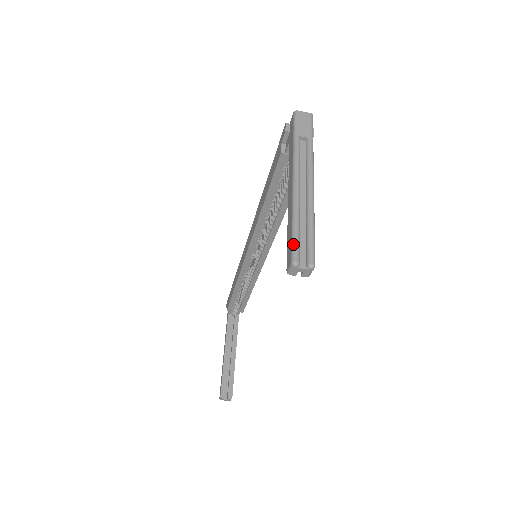
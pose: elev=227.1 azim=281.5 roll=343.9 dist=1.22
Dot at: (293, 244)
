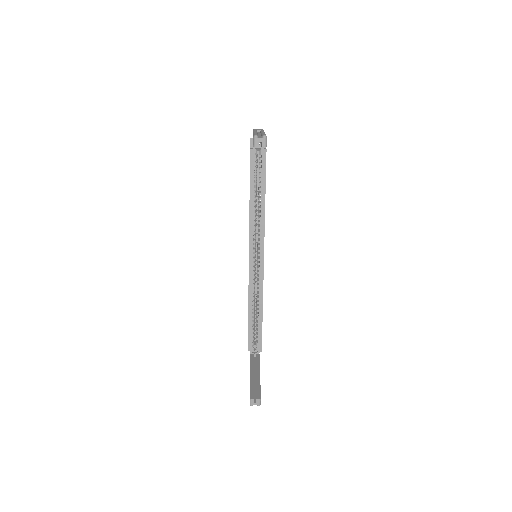
Dot at: occluded
